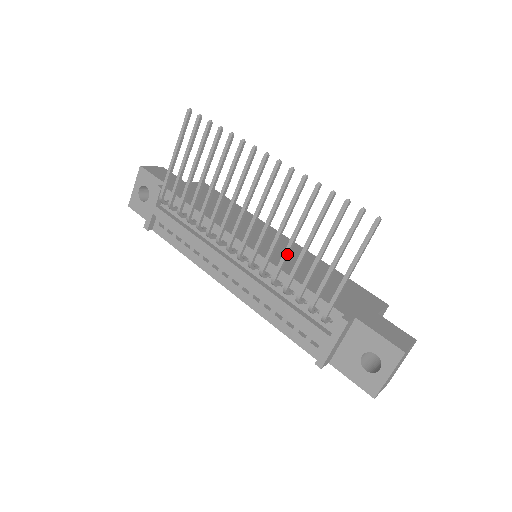
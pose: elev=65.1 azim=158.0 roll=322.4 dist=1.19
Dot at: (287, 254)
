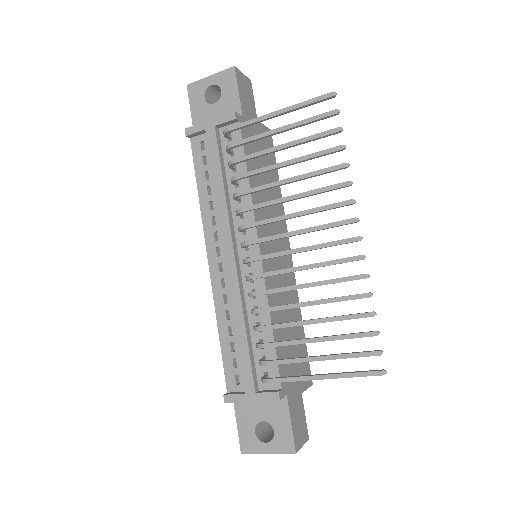
Dot at: (288, 308)
